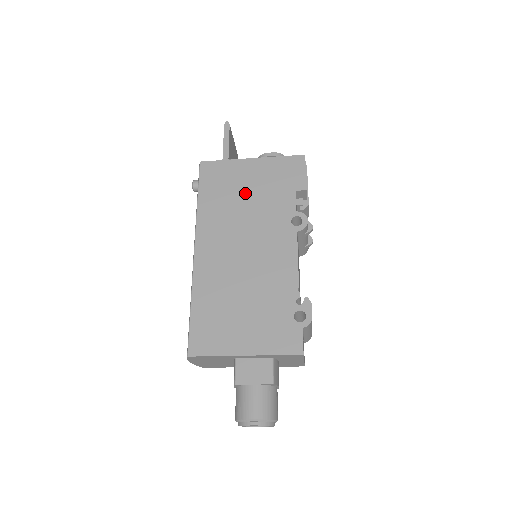
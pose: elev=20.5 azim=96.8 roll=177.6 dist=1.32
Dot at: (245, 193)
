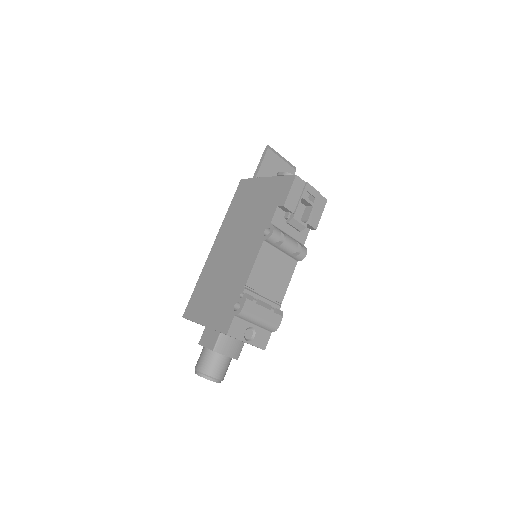
Dot at: (251, 206)
